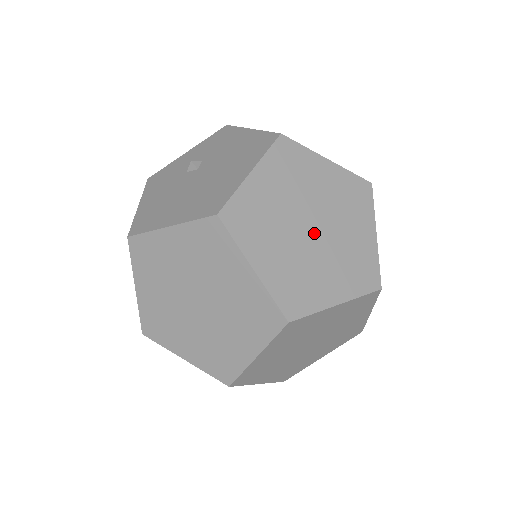
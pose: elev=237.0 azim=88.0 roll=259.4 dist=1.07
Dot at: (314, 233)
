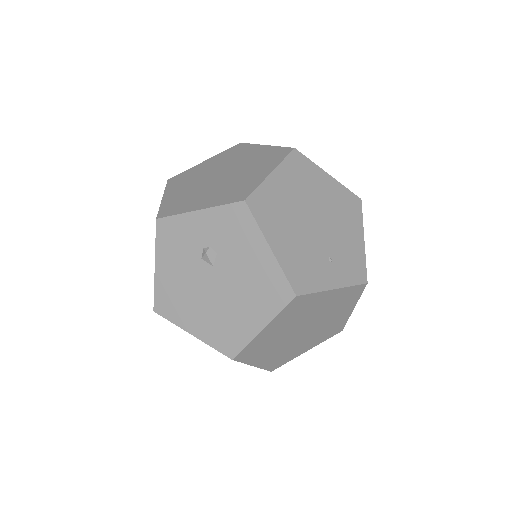
Dot at: (303, 332)
